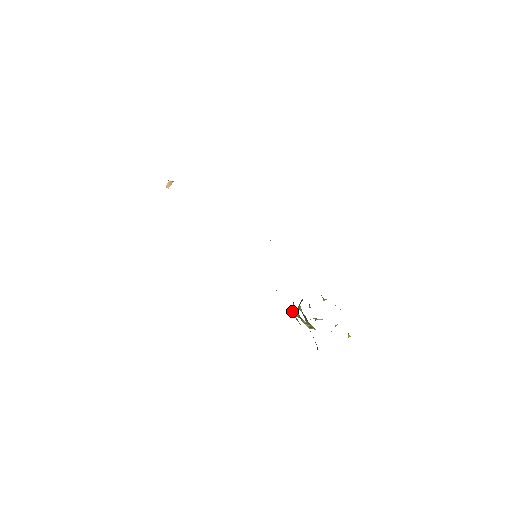
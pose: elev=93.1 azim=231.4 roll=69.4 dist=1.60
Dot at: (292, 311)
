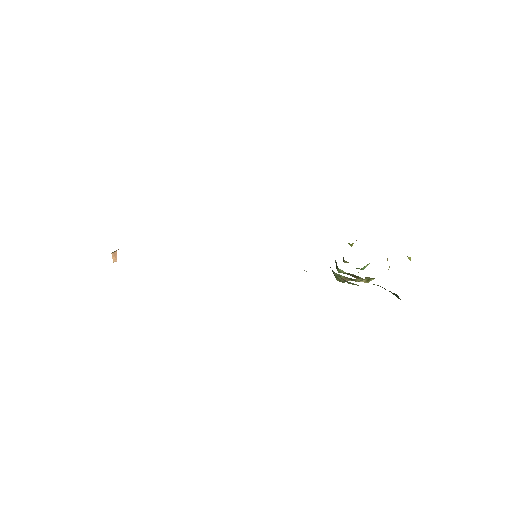
Dot at: (337, 280)
